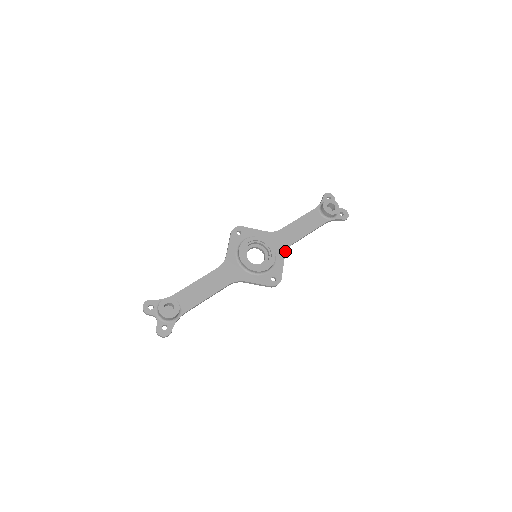
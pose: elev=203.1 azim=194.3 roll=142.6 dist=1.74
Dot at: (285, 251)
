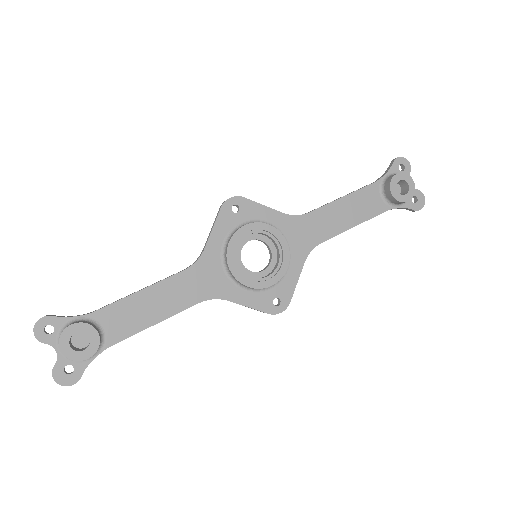
Dot at: (307, 254)
